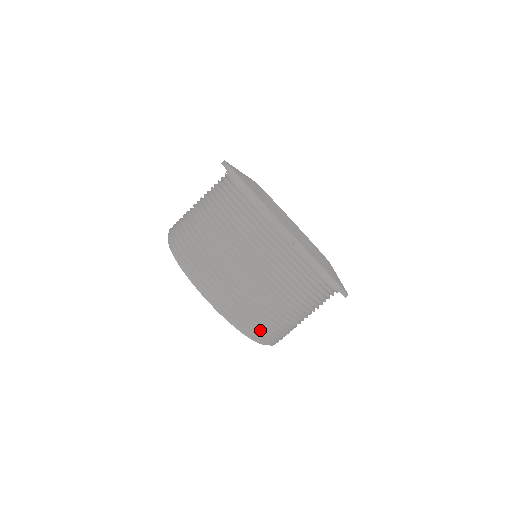
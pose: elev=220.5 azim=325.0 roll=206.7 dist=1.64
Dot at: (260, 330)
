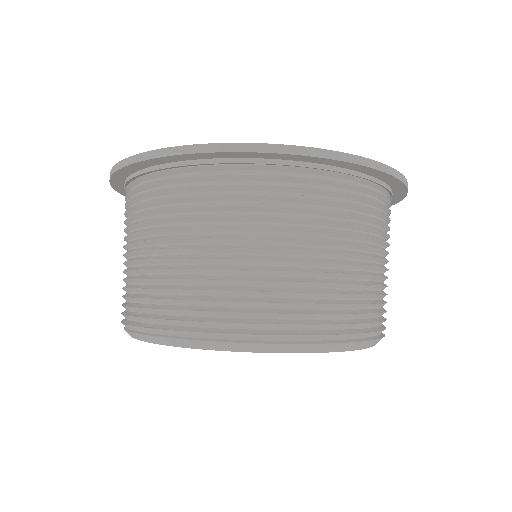
Dot at: (285, 324)
